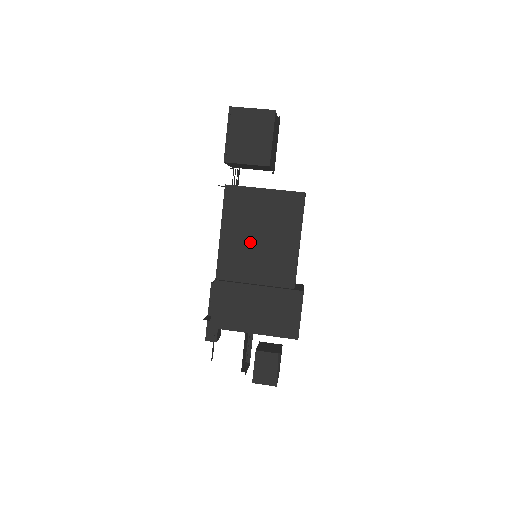
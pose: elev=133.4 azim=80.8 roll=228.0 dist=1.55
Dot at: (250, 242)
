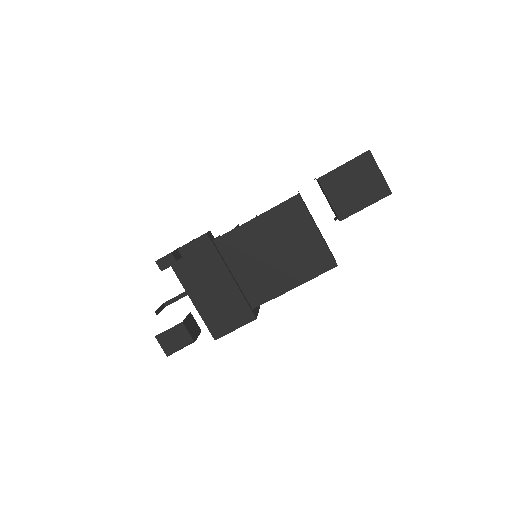
Dot at: (265, 248)
